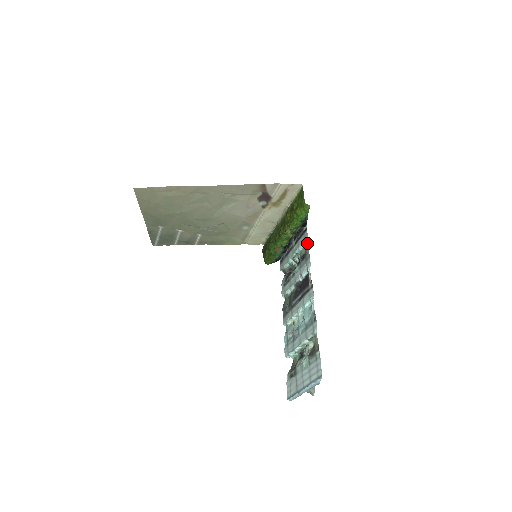
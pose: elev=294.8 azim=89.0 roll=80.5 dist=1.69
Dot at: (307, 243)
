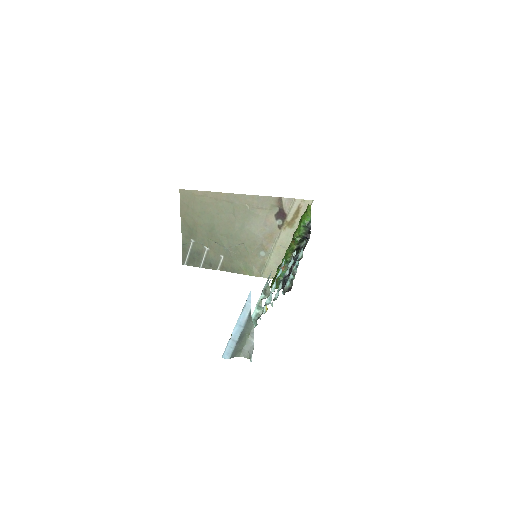
Dot at: (304, 246)
